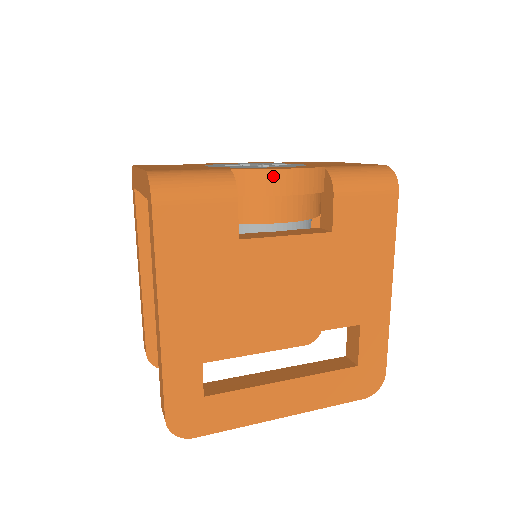
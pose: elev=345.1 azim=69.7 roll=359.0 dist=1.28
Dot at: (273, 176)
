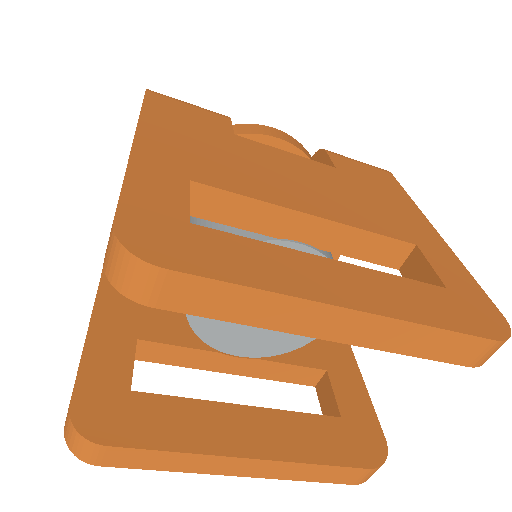
Dot at: (263, 128)
